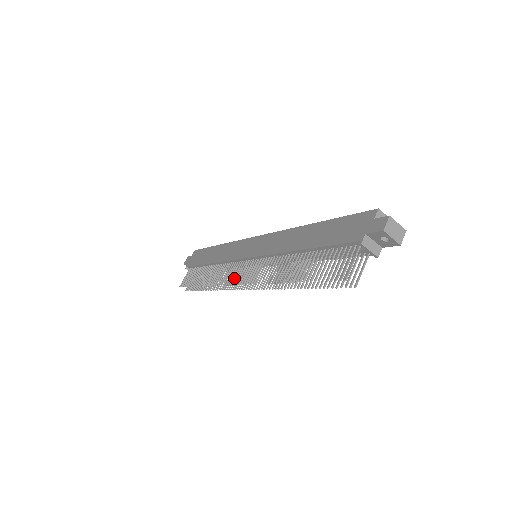
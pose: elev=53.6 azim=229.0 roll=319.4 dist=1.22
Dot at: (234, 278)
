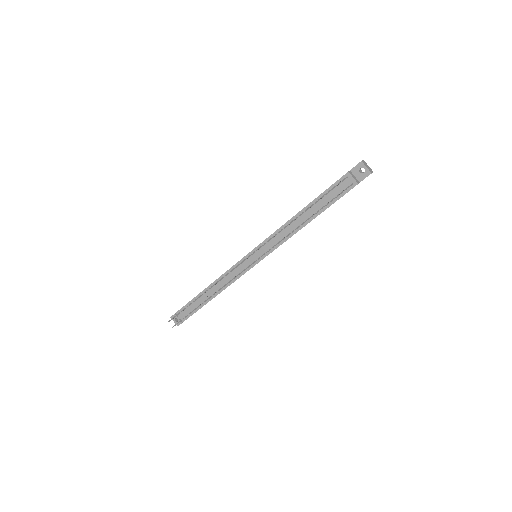
Dot at: occluded
